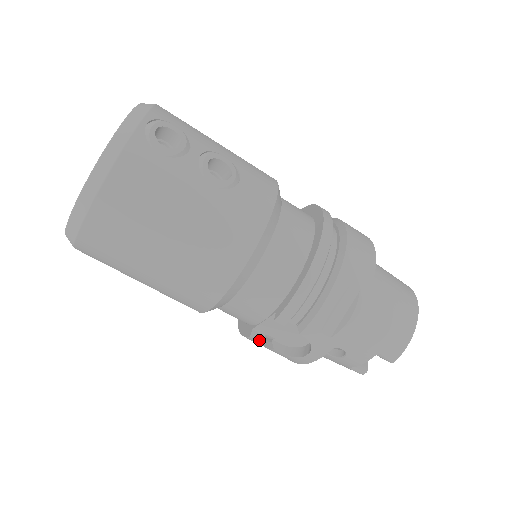
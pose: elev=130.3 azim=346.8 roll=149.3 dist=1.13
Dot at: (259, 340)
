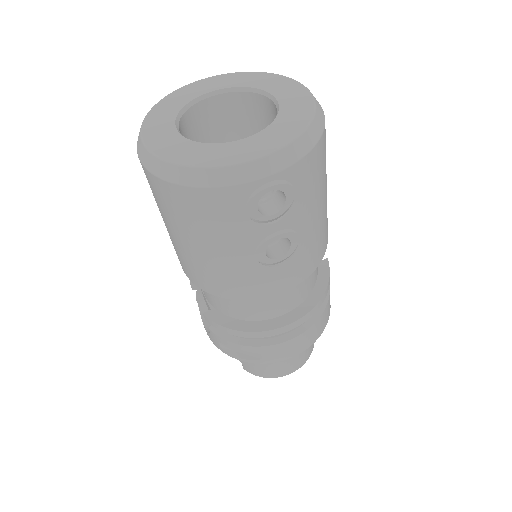
Dot at: (194, 289)
